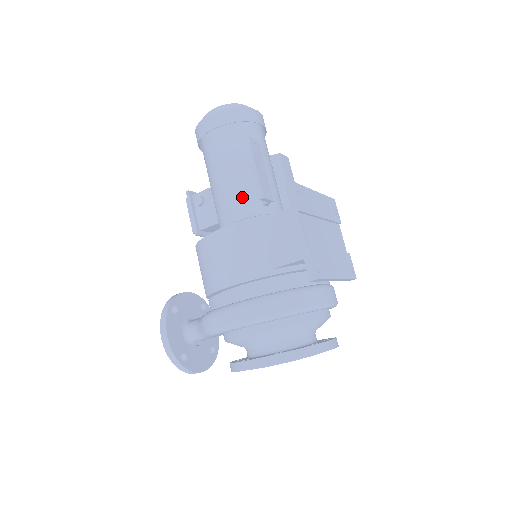
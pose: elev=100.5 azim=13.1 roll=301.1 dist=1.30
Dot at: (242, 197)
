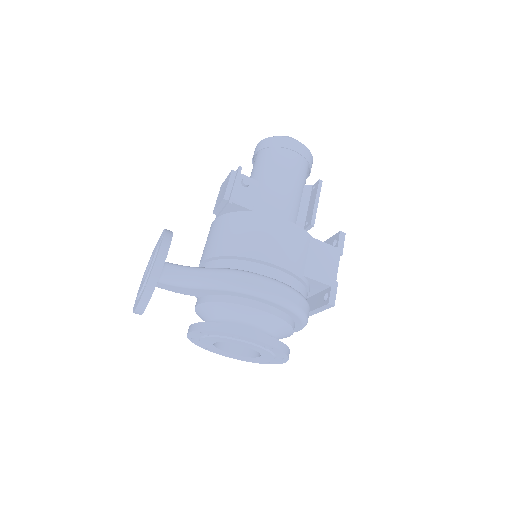
Dot at: (290, 211)
